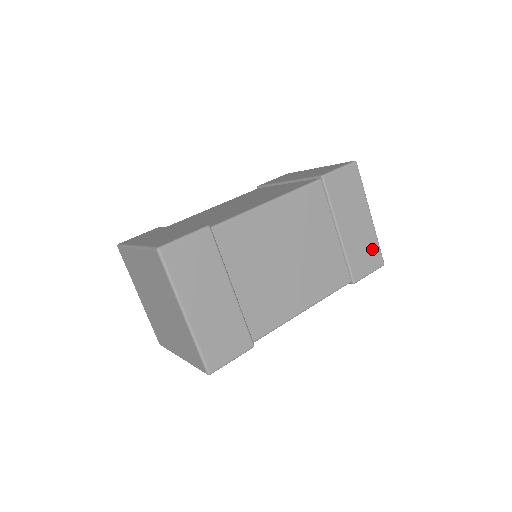
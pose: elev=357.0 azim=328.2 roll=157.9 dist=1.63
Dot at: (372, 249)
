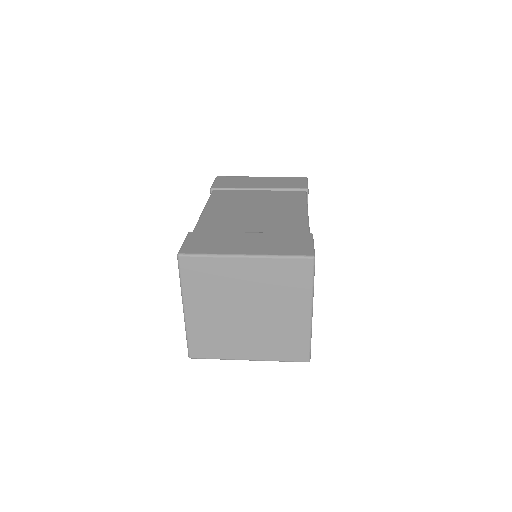
Dot at: occluded
